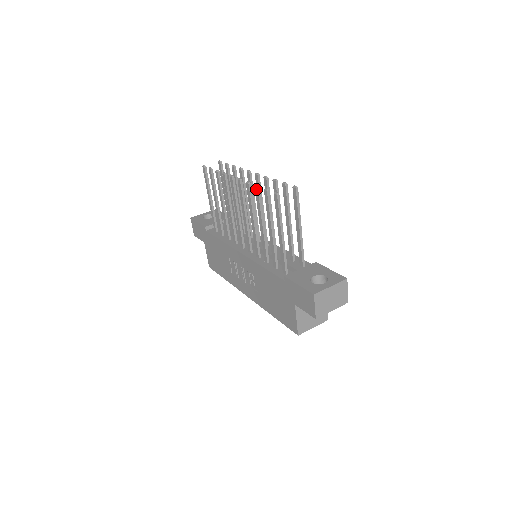
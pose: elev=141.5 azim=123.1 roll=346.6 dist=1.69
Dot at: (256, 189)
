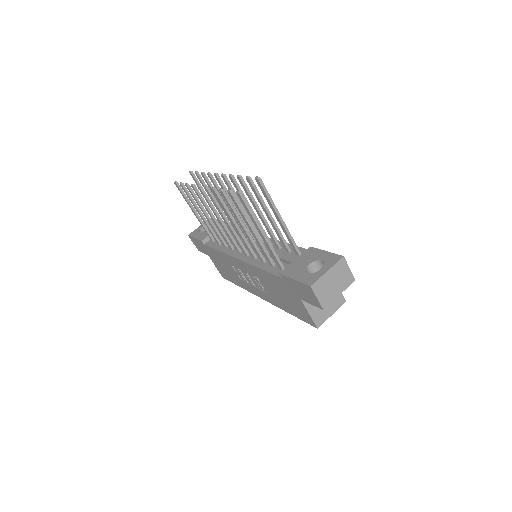
Dot at: (221, 193)
